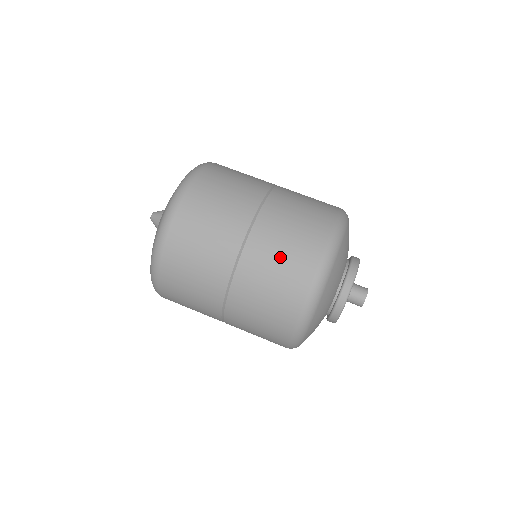
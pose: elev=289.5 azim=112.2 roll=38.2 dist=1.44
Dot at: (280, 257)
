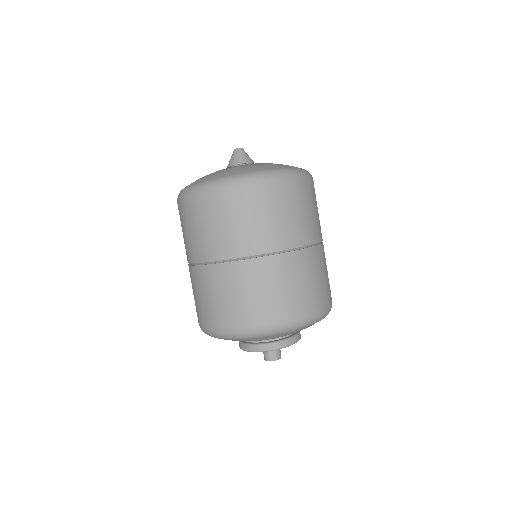
Dot at: (310, 281)
